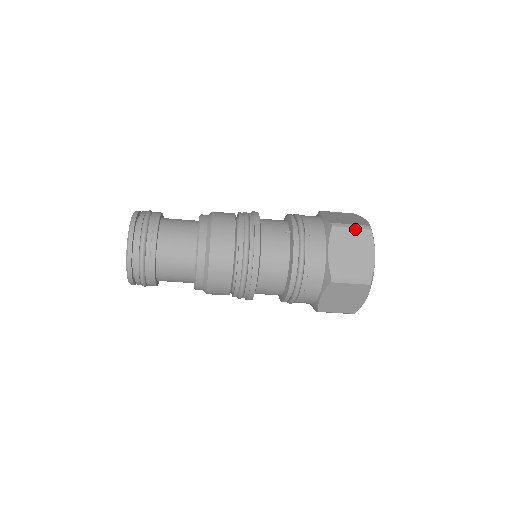
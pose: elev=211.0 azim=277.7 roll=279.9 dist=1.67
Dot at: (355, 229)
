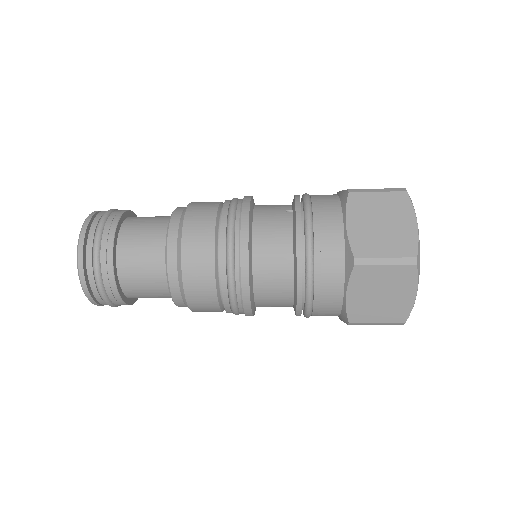
Dot at: (383, 193)
